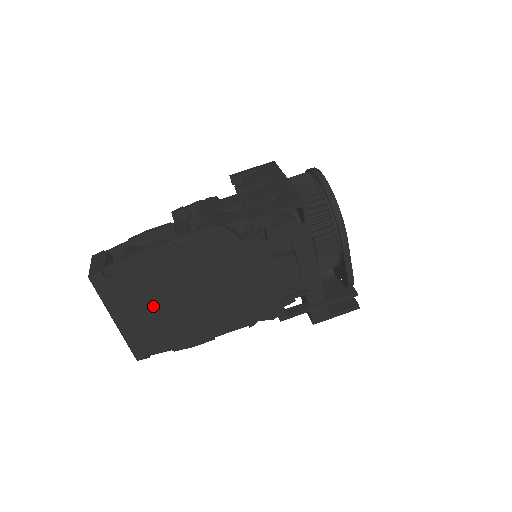
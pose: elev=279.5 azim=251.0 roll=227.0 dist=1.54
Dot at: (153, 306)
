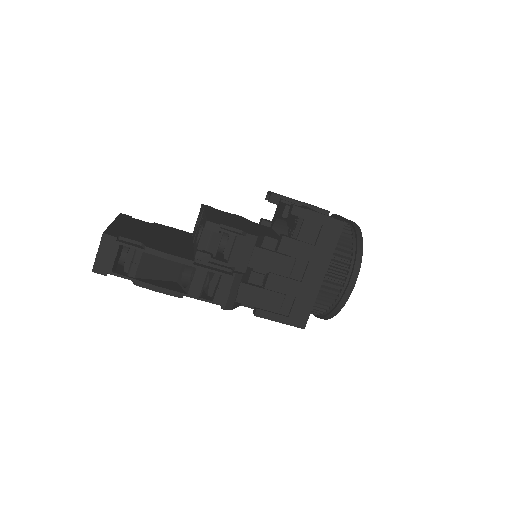
Dot at: occluded
